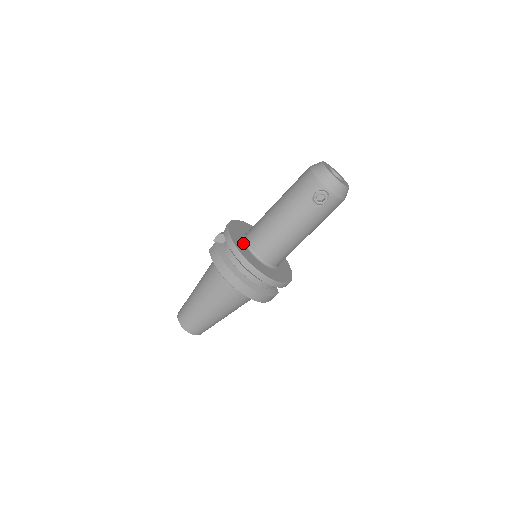
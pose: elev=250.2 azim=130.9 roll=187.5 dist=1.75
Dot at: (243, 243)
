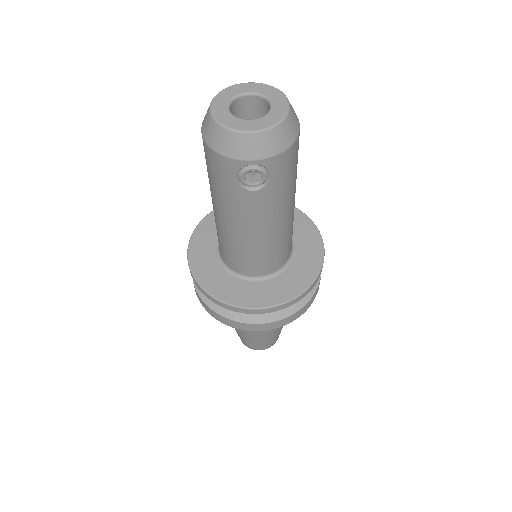
Dot at: (221, 270)
